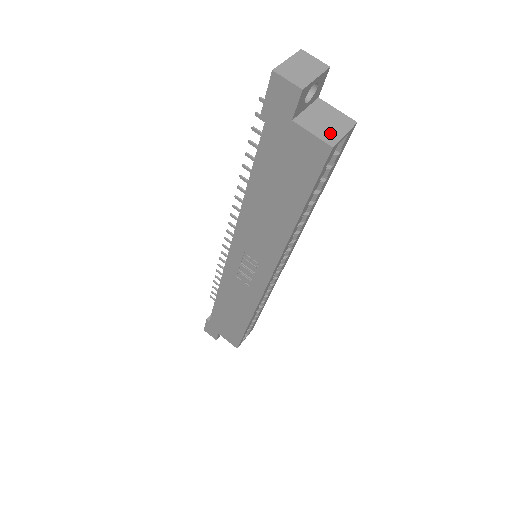
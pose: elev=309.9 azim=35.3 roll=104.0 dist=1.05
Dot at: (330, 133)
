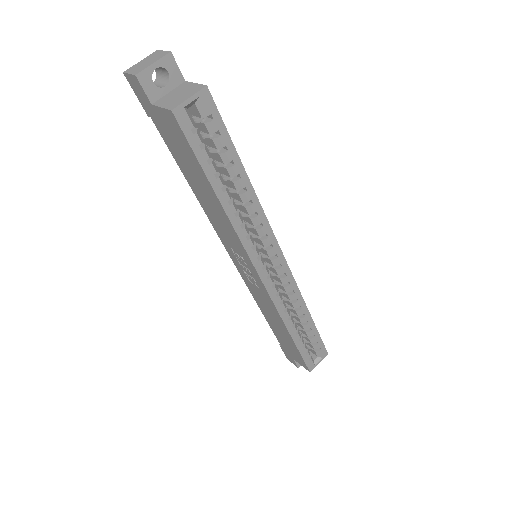
Dot at: (176, 101)
